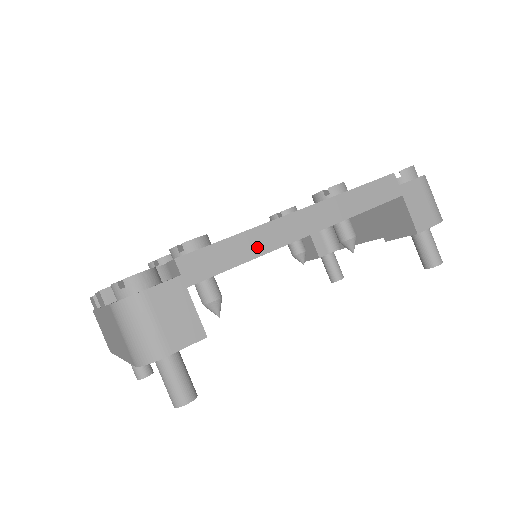
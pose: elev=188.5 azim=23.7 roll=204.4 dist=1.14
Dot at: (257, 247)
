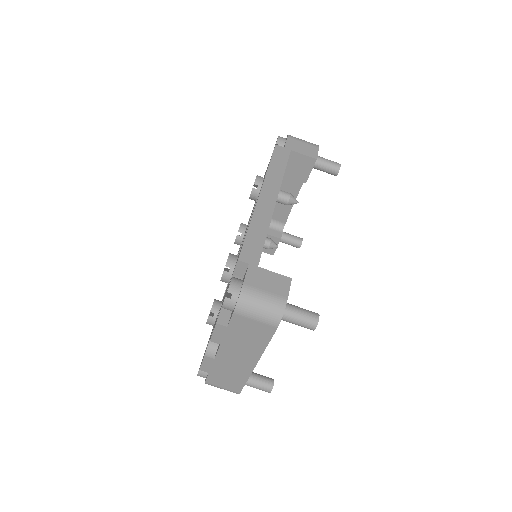
Dot at: (263, 224)
